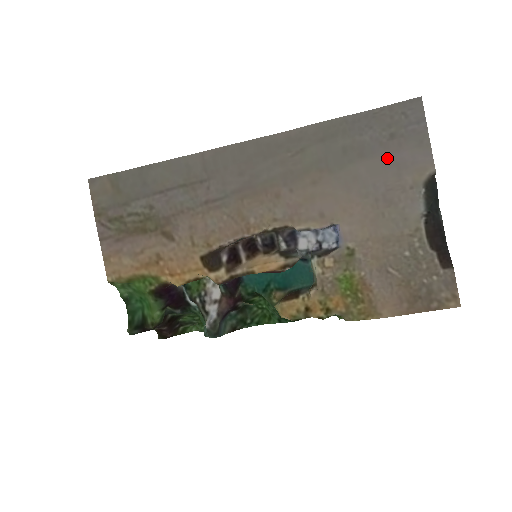
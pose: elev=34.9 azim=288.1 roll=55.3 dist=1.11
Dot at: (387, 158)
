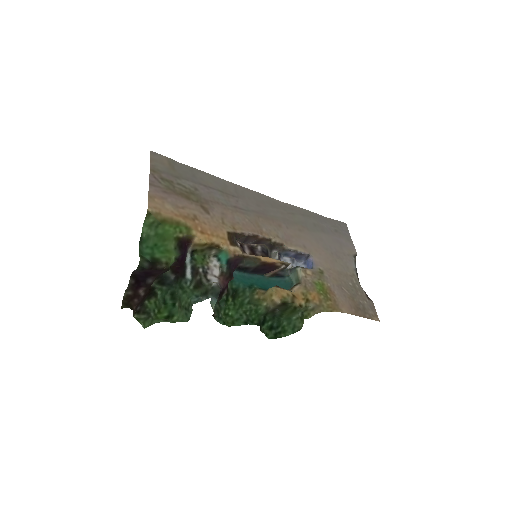
Dot at: (335, 238)
